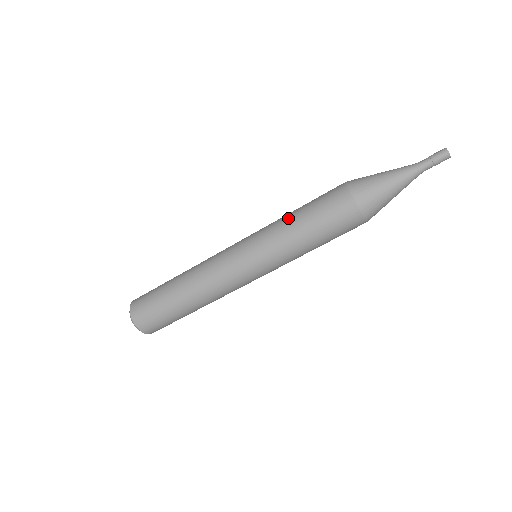
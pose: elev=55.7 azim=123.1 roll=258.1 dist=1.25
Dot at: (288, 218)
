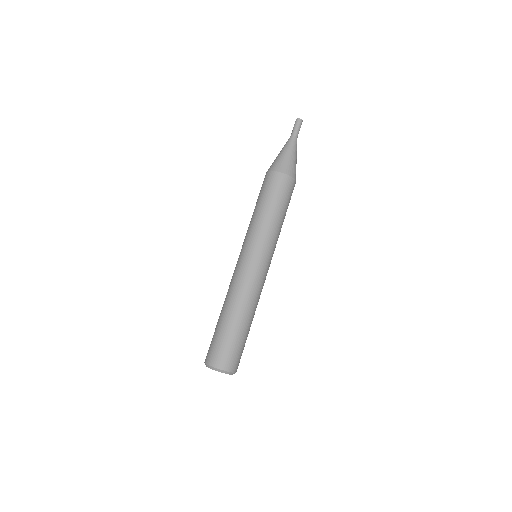
Dot at: occluded
